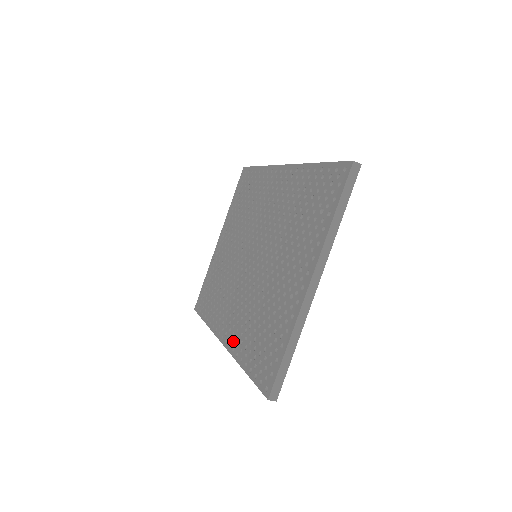
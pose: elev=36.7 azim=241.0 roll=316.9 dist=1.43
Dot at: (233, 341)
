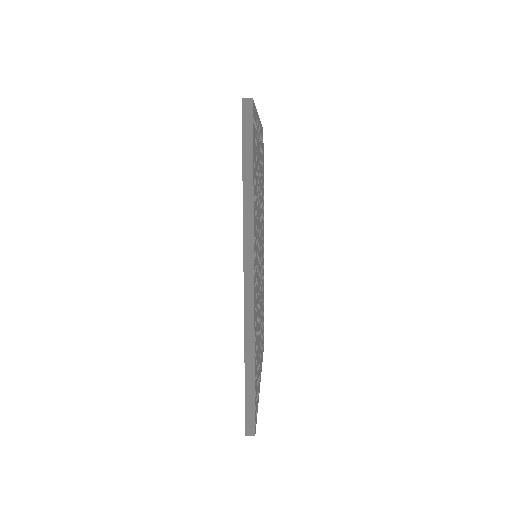
Dot at: occluded
